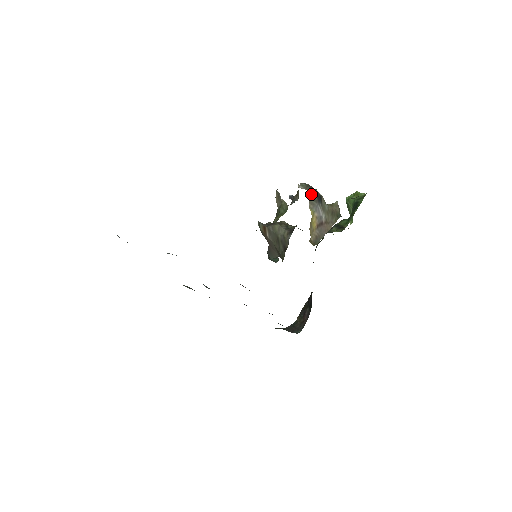
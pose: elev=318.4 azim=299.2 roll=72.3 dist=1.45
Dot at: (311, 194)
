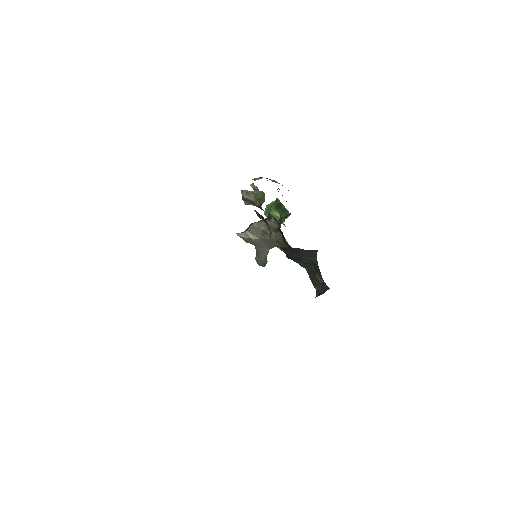
Dot at: occluded
